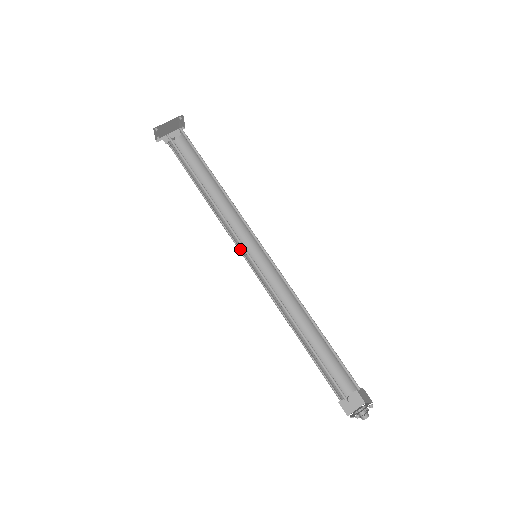
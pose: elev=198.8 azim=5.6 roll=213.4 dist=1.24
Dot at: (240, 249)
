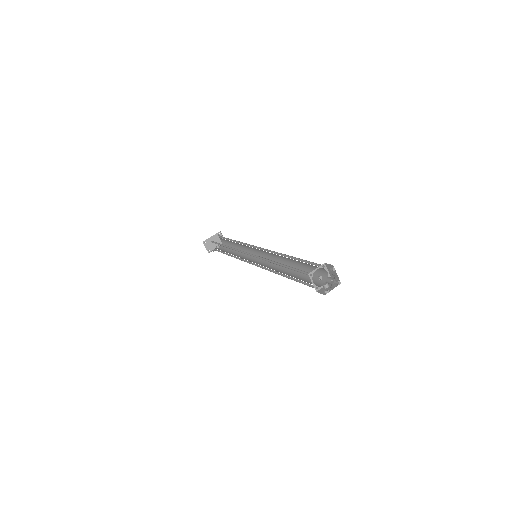
Dot at: occluded
